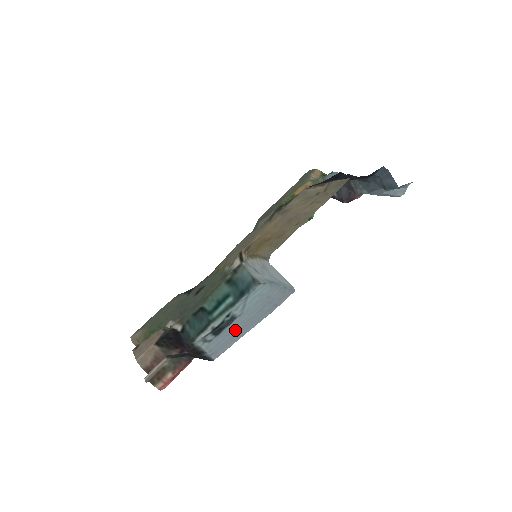
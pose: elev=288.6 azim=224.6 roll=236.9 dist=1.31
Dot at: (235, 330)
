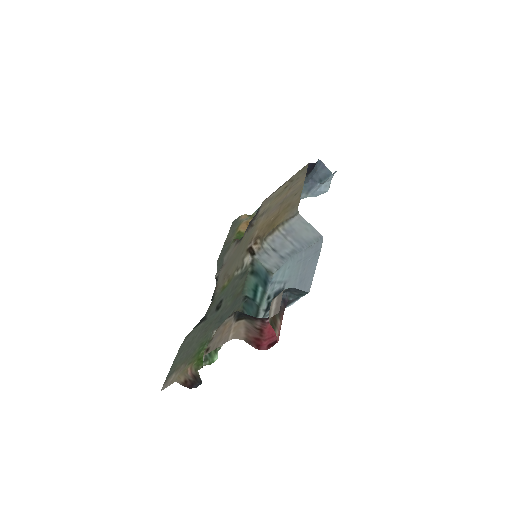
Dot at: (297, 284)
